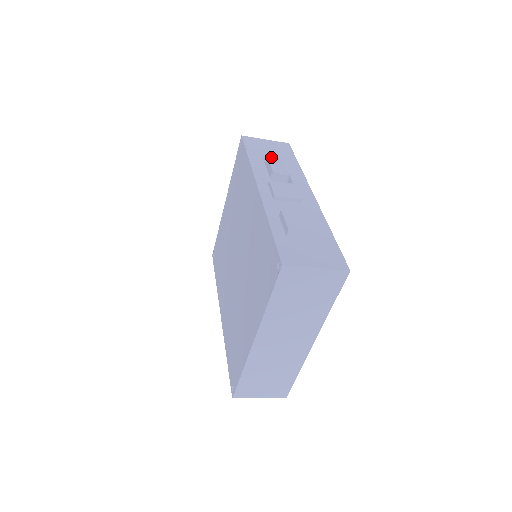
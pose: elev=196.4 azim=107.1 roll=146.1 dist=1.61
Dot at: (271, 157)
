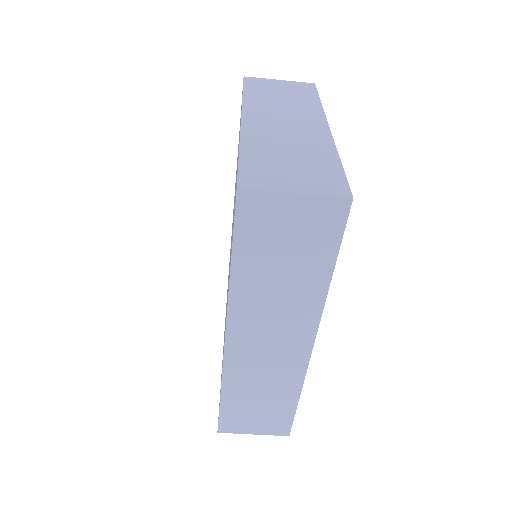
Dot at: occluded
